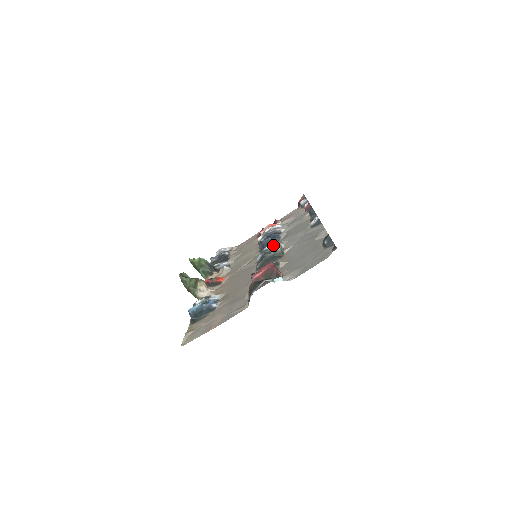
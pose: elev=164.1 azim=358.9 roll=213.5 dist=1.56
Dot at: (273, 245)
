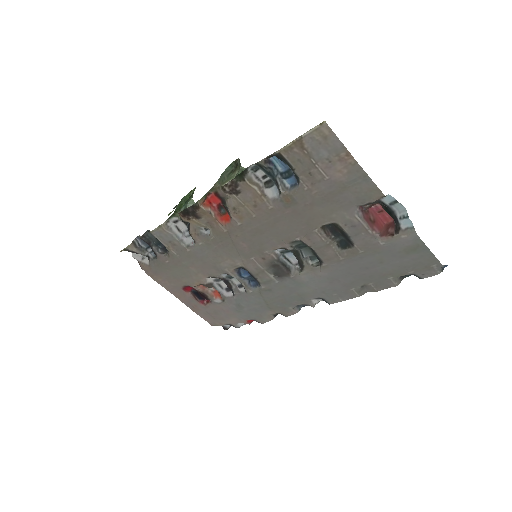
Dot at: occluded
